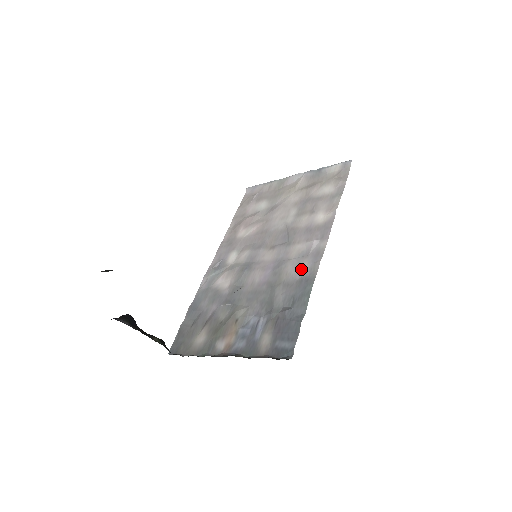
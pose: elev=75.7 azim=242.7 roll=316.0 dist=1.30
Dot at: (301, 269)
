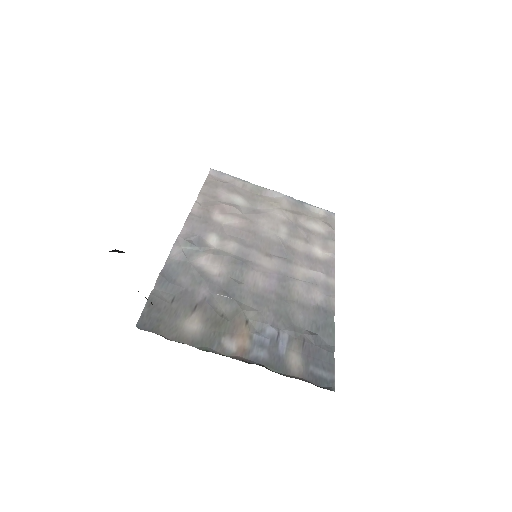
Dot at: (315, 296)
